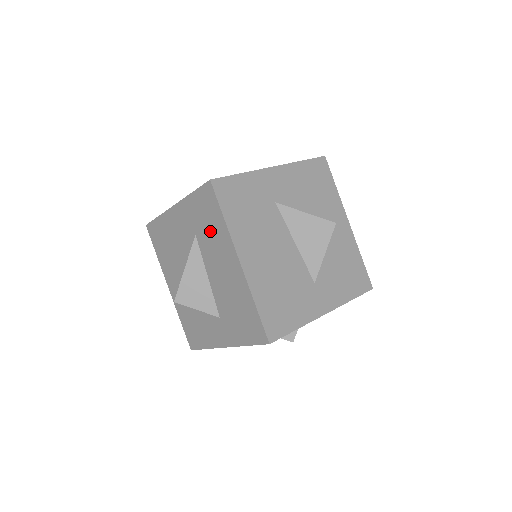
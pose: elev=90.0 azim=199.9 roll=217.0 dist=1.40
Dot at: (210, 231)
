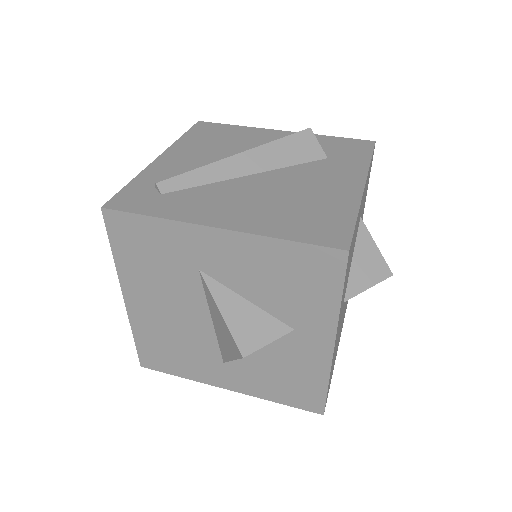
Dot at: occluded
